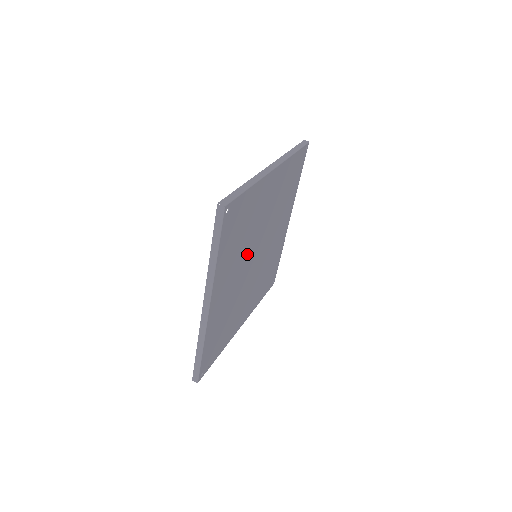
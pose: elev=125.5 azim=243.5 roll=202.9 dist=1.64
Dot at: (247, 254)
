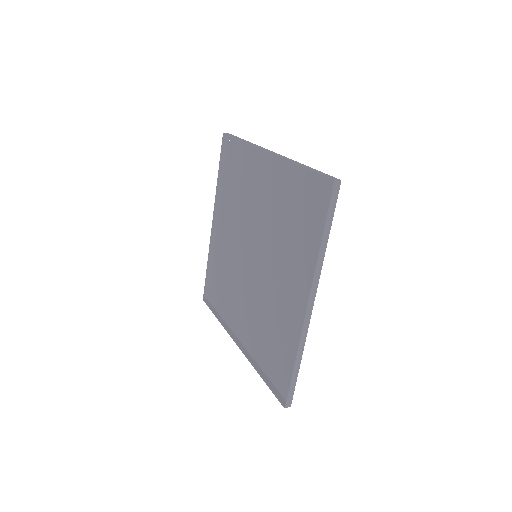
Dot at: (252, 221)
